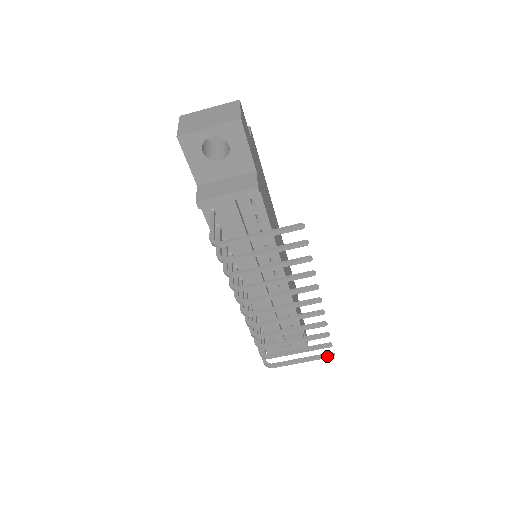
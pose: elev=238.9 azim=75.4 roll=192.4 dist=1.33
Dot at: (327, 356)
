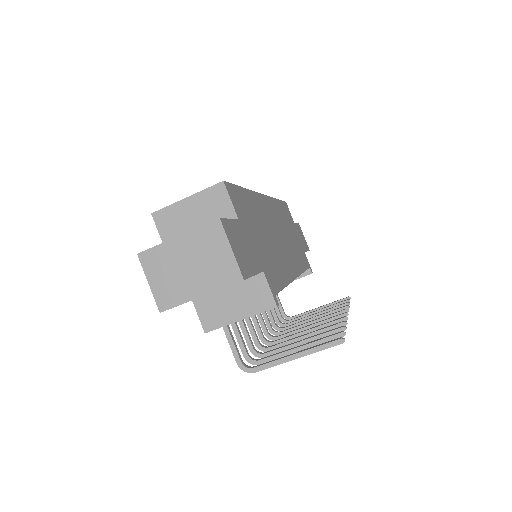
Dot at: occluded
